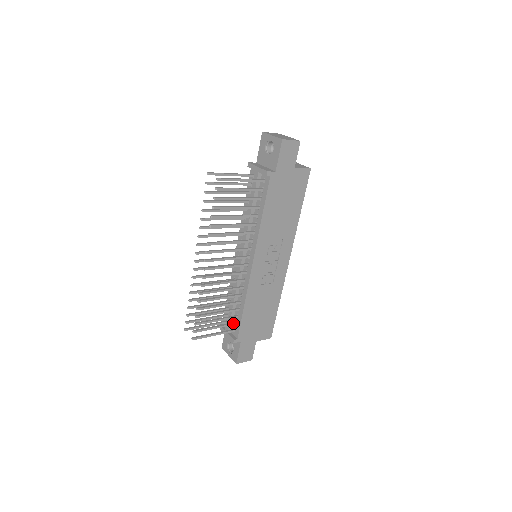
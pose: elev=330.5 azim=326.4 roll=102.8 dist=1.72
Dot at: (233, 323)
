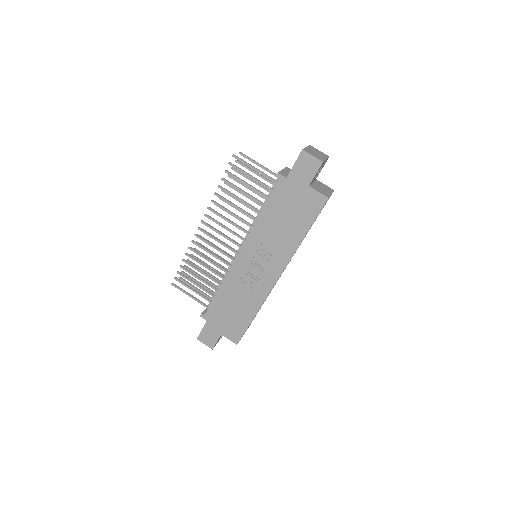
Dot at: (210, 300)
